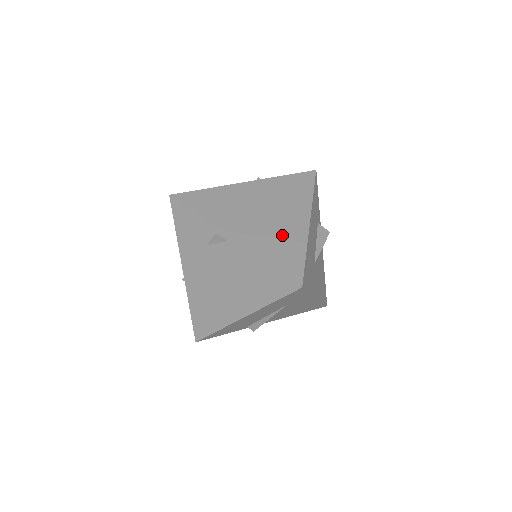
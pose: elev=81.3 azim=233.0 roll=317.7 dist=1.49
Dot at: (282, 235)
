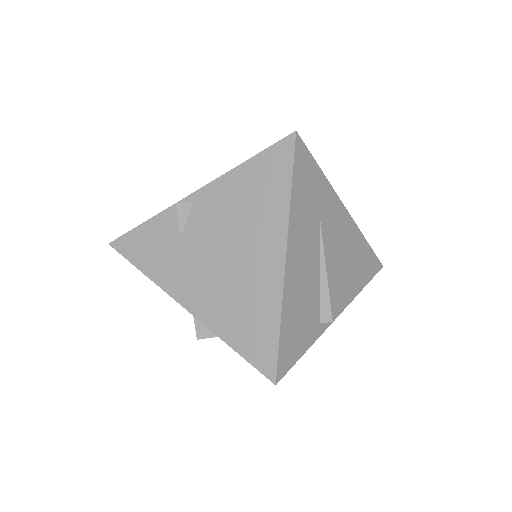
Dot at: occluded
